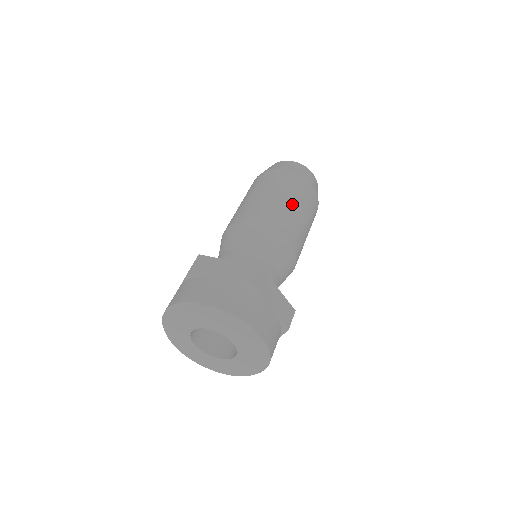
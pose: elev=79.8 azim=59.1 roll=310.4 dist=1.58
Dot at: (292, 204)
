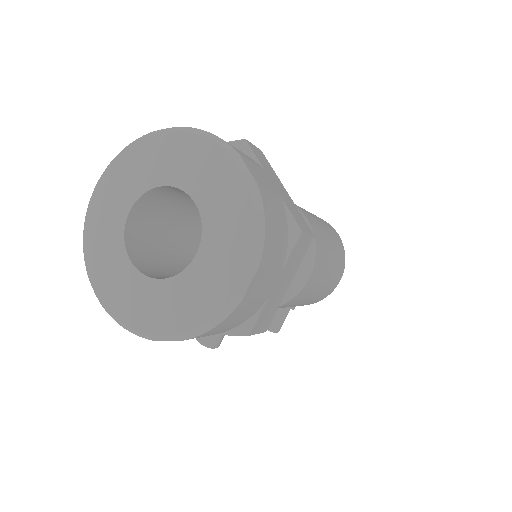
Dot at: occluded
